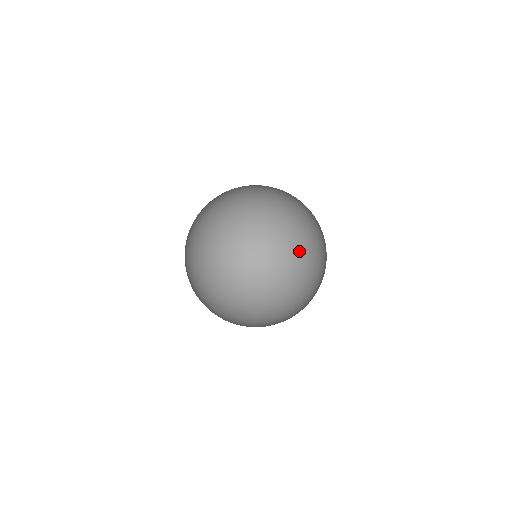
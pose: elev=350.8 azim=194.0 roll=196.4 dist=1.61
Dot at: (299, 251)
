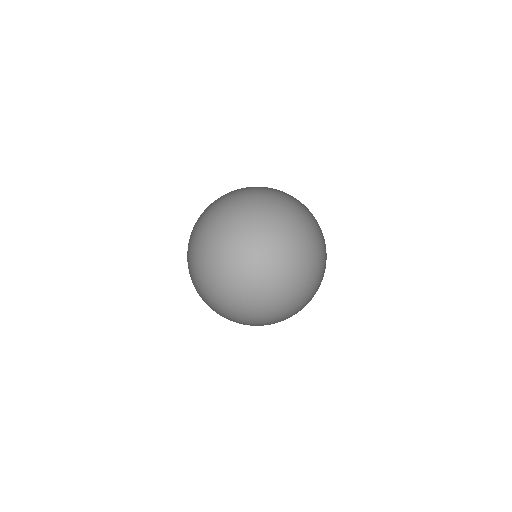
Dot at: (238, 265)
